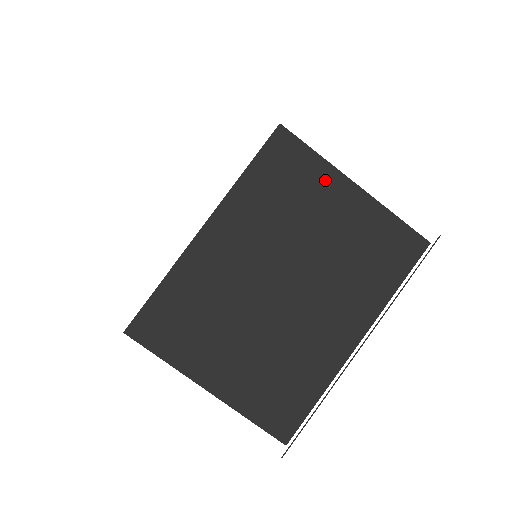
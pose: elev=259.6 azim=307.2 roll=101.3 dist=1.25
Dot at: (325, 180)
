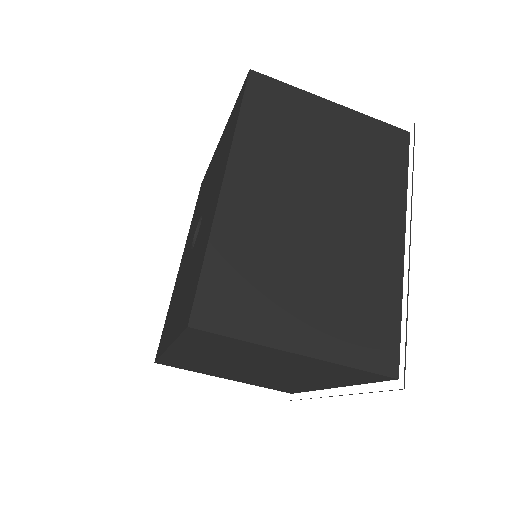
Dot at: (261, 350)
